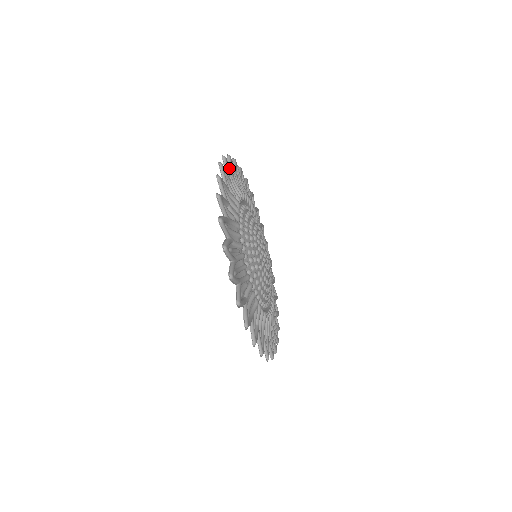
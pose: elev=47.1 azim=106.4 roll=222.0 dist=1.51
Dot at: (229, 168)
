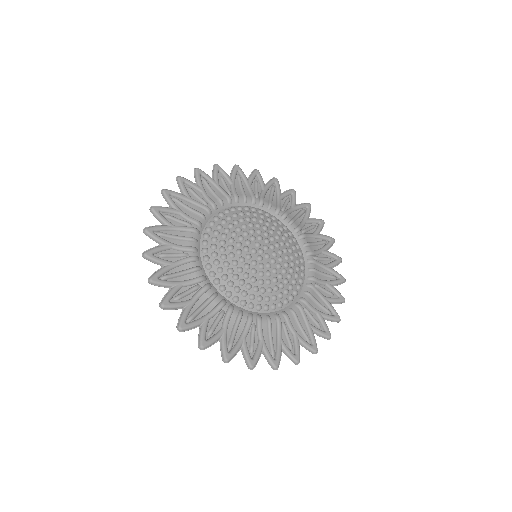
Dot at: (160, 229)
